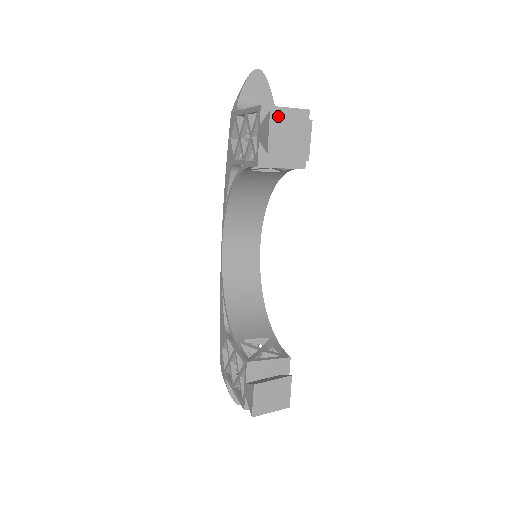
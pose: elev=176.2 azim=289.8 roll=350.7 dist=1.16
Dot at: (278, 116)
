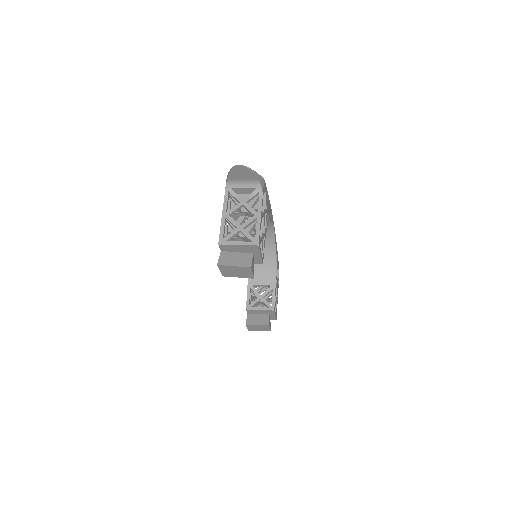
Dot at: (224, 266)
